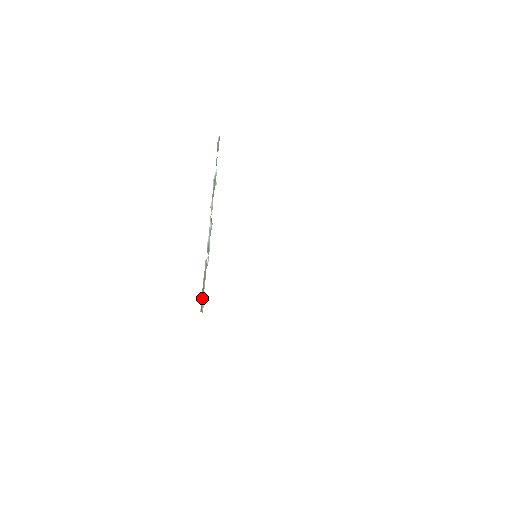
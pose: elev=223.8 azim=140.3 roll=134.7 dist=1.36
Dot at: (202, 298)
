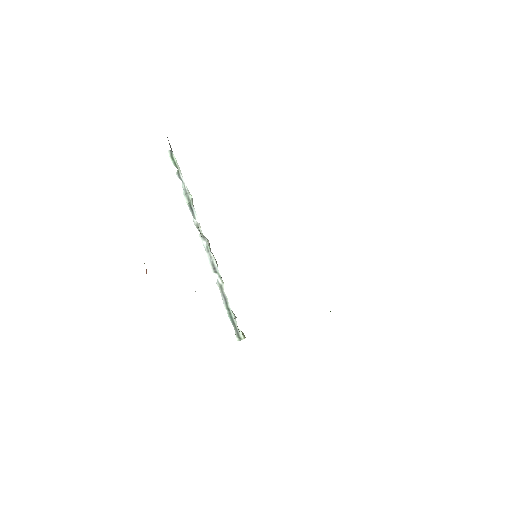
Dot at: (233, 325)
